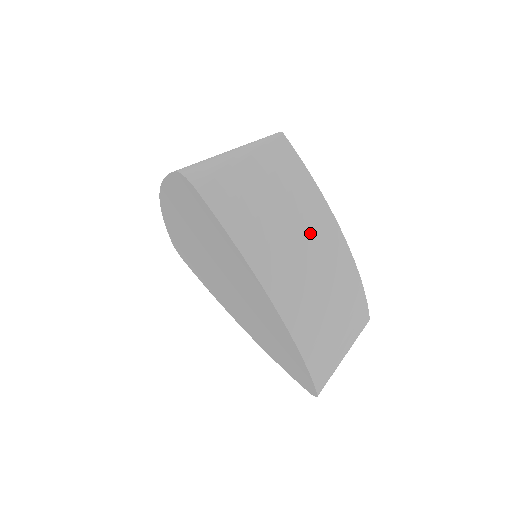
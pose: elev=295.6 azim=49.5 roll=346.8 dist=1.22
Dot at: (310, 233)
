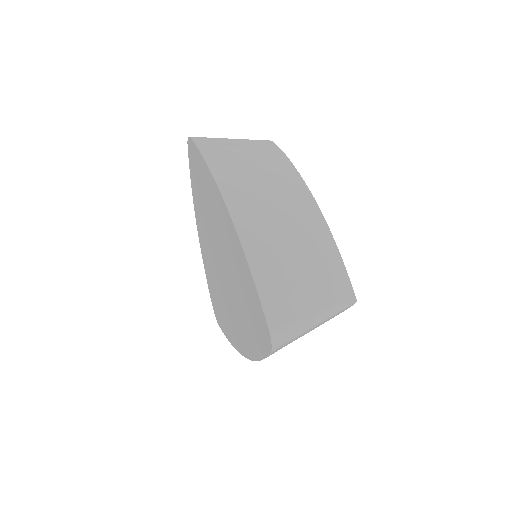
Dot at: (275, 178)
